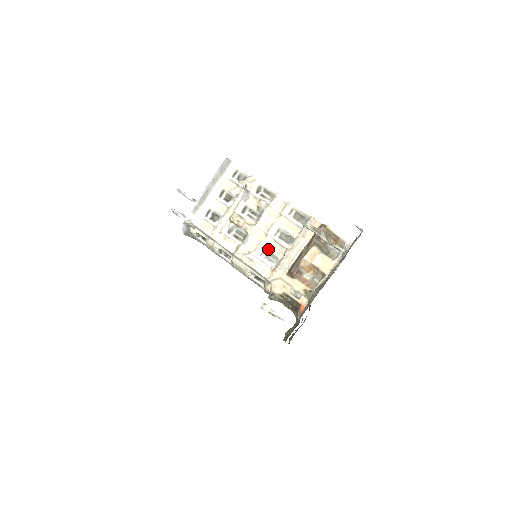
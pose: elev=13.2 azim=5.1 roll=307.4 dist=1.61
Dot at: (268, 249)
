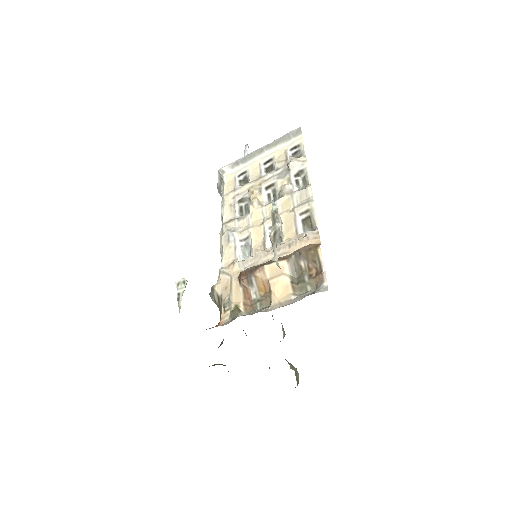
Dot at: (251, 238)
